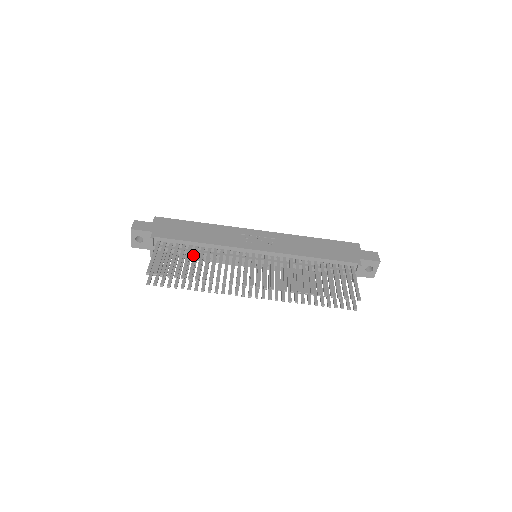
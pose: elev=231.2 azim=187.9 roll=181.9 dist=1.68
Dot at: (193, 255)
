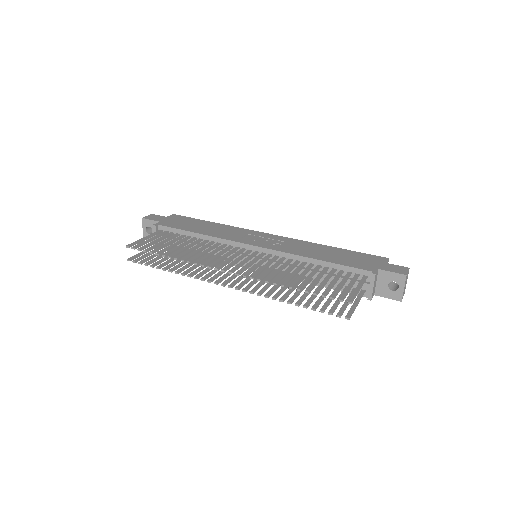
Dot at: (184, 242)
